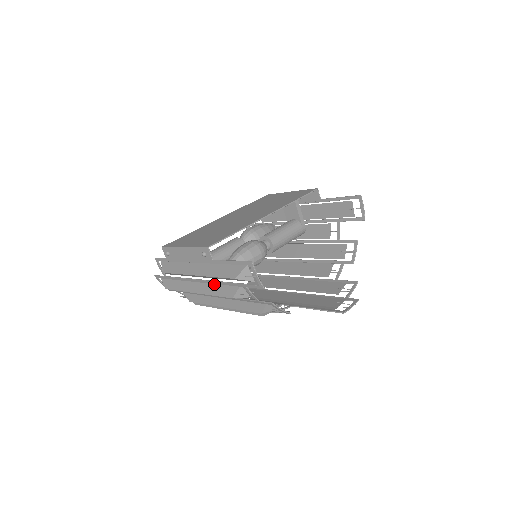
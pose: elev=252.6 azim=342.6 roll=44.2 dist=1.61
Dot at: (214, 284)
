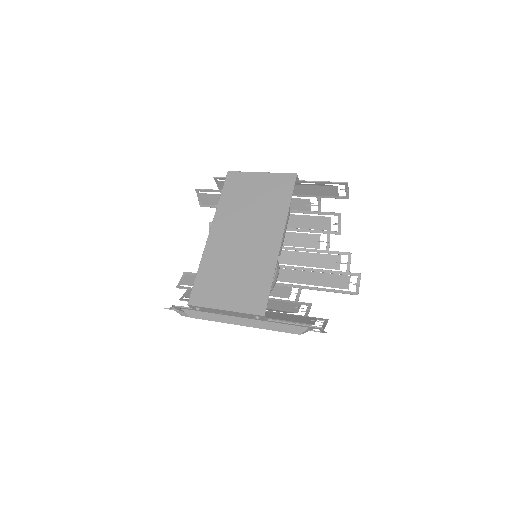
Dot at: occluded
